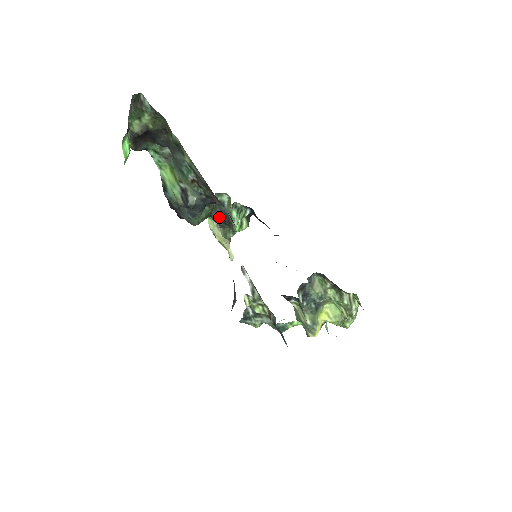
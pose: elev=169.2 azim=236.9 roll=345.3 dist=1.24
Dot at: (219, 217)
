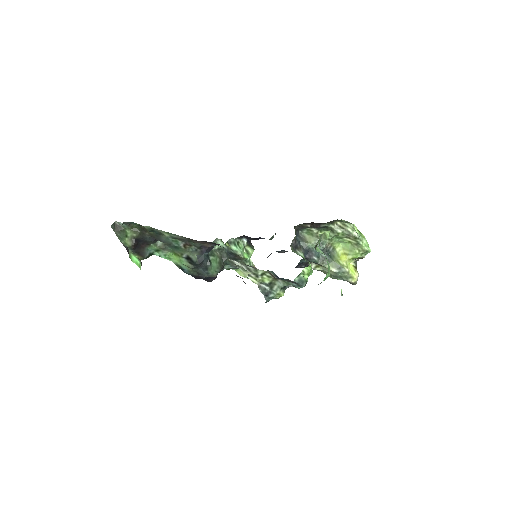
Dot at: occluded
